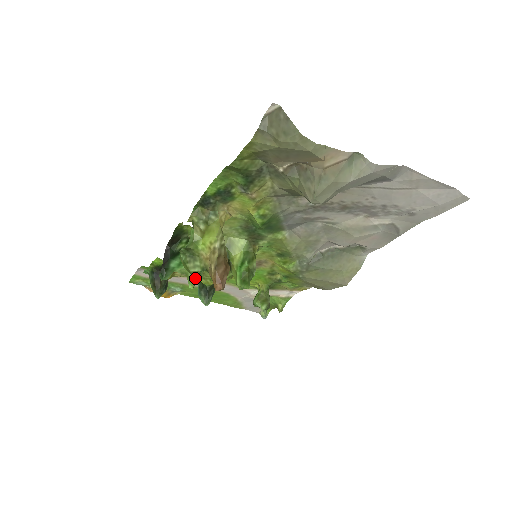
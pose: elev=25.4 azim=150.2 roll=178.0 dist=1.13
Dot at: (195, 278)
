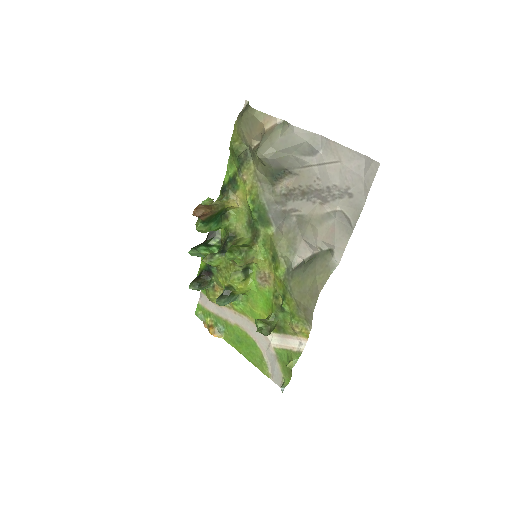
Dot at: (208, 255)
